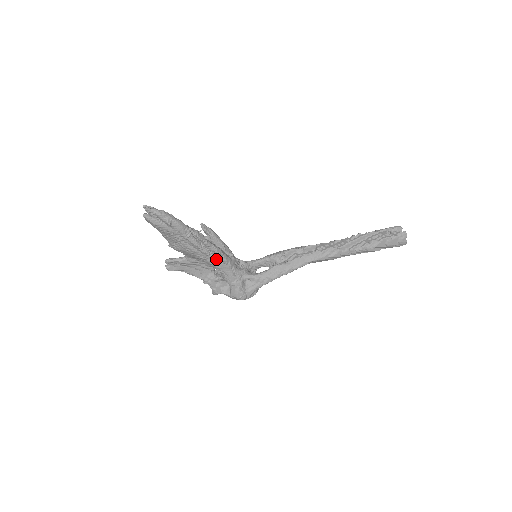
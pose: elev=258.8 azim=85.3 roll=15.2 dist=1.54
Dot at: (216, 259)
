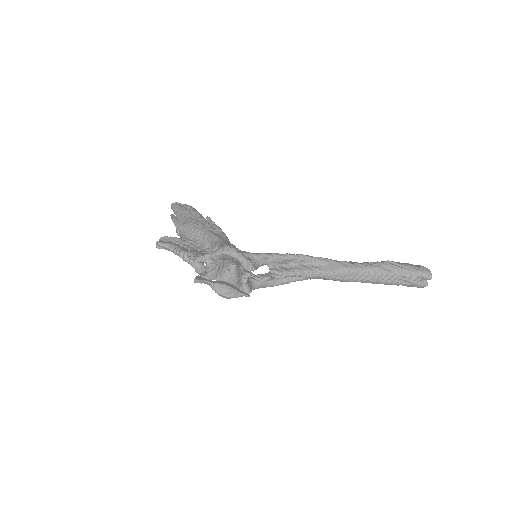
Dot at: occluded
